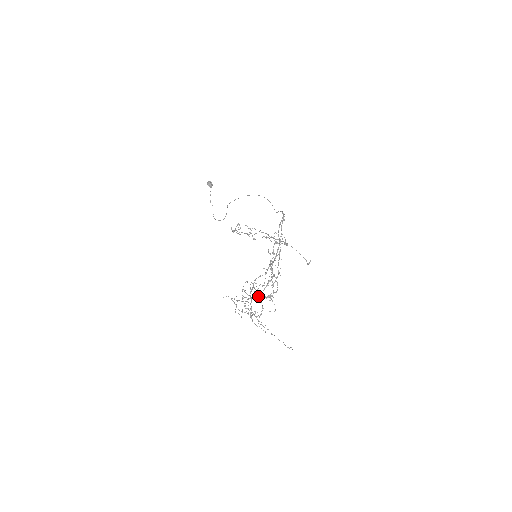
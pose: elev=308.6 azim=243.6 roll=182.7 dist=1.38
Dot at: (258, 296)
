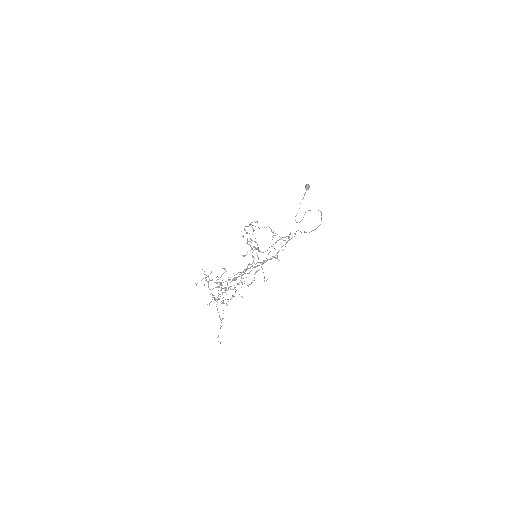
Dot at: (216, 283)
